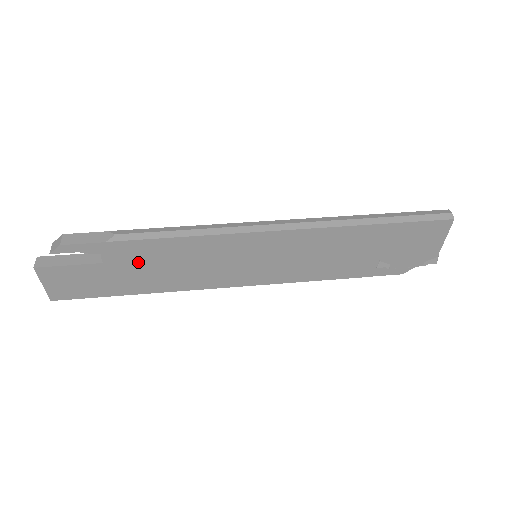
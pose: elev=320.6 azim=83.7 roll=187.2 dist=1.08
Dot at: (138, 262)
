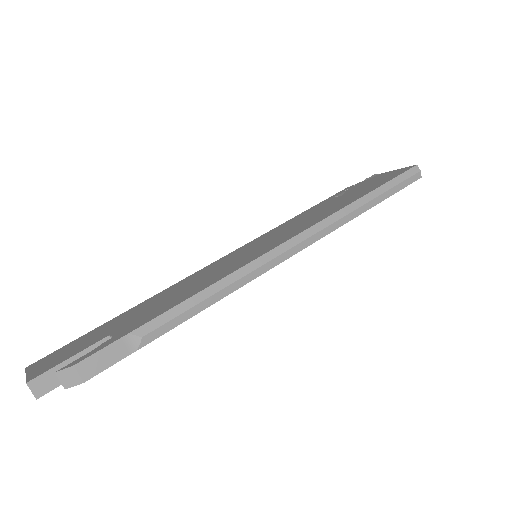
Dot at: occluded
